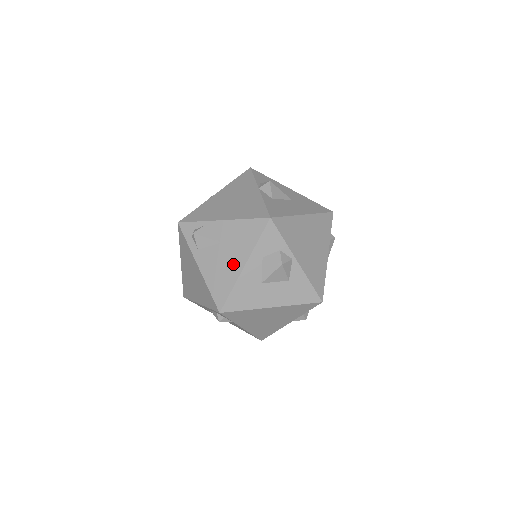
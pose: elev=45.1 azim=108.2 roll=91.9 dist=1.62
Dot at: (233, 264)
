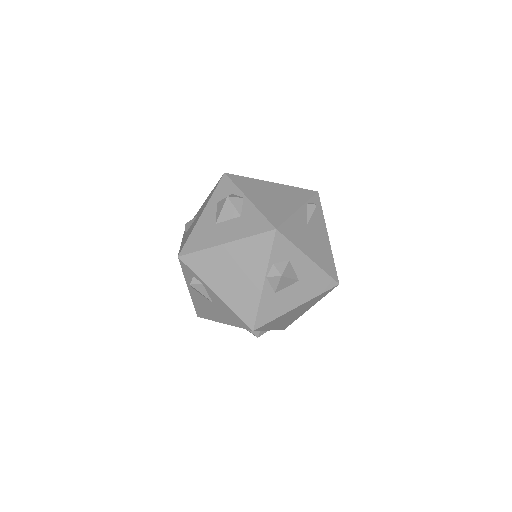
Dot at: (197, 219)
